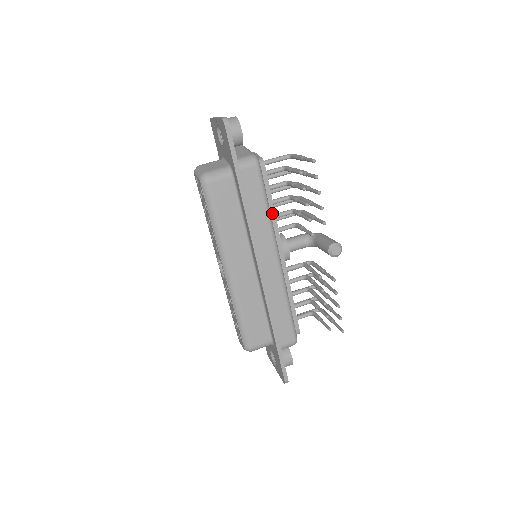
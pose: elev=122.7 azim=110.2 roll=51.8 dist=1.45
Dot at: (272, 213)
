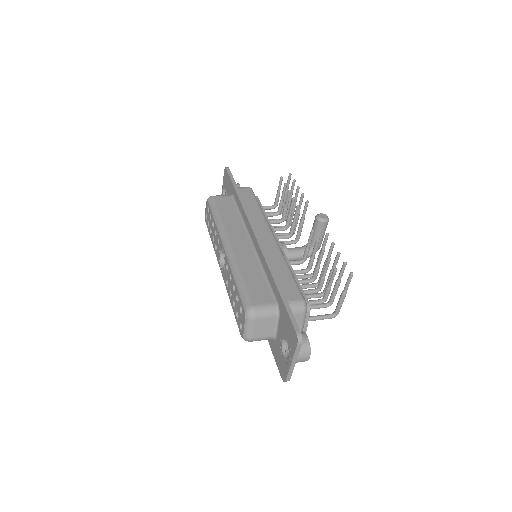
Dot at: occluded
